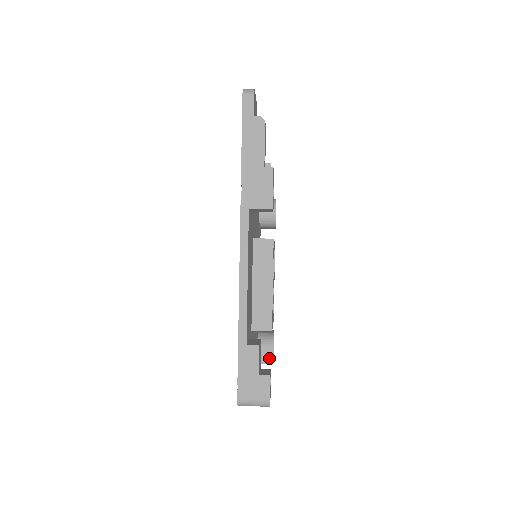
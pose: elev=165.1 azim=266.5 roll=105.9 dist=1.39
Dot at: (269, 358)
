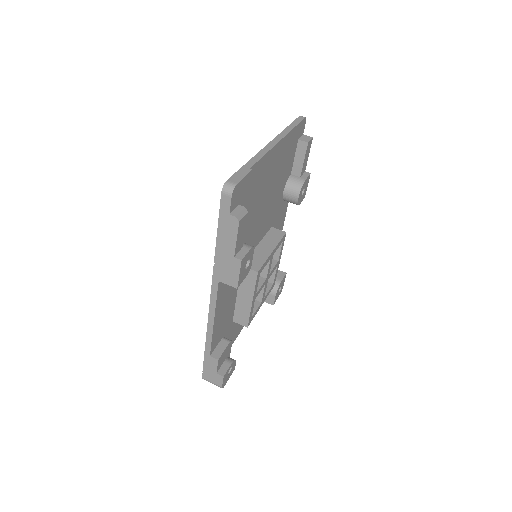
Dot at: (271, 301)
